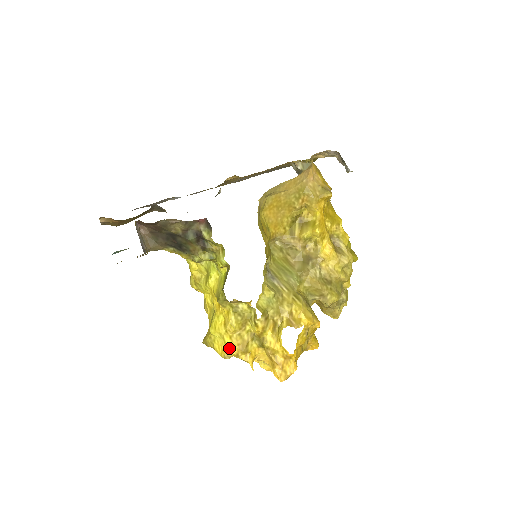
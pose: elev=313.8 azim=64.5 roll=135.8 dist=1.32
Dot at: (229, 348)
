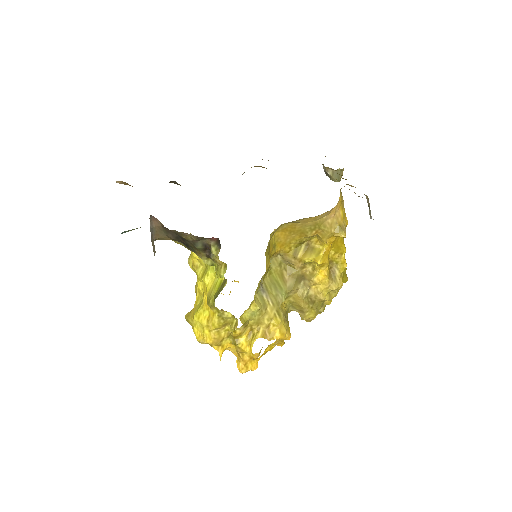
Dot at: (206, 337)
